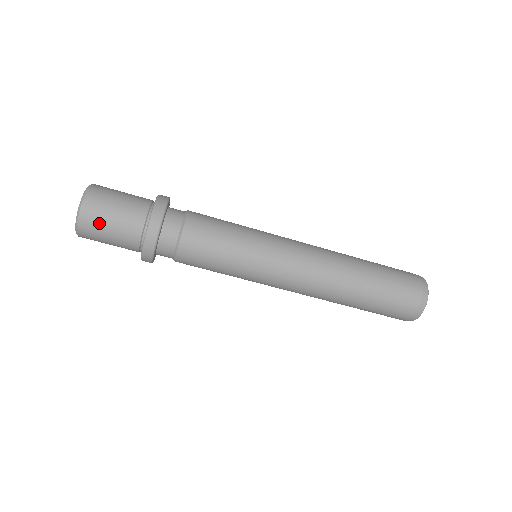
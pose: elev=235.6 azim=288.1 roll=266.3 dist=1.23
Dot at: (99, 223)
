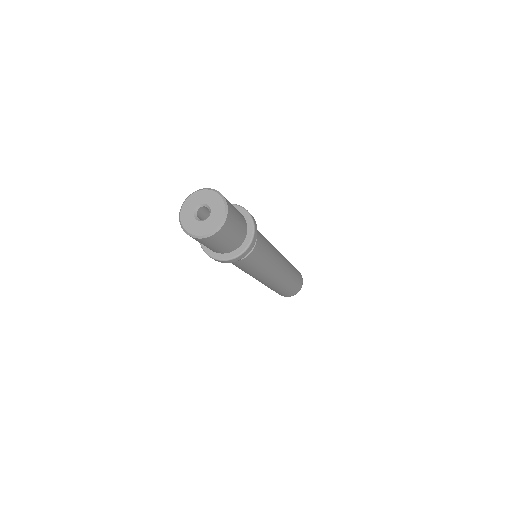
Dot at: (196, 240)
